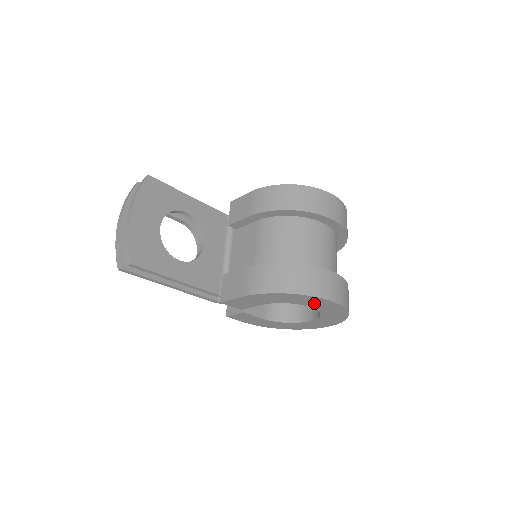
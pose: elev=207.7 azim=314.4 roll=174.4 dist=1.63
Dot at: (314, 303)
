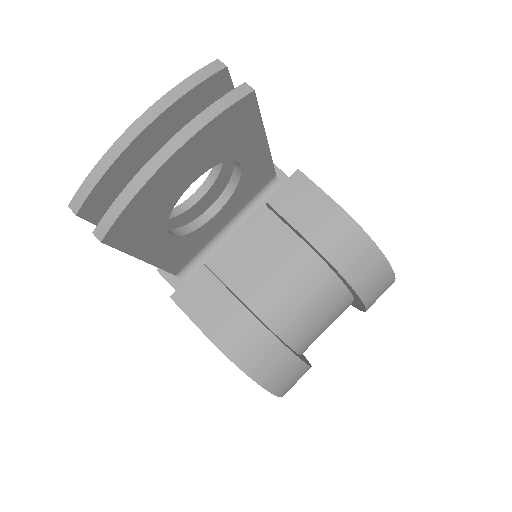
Dot at: occluded
